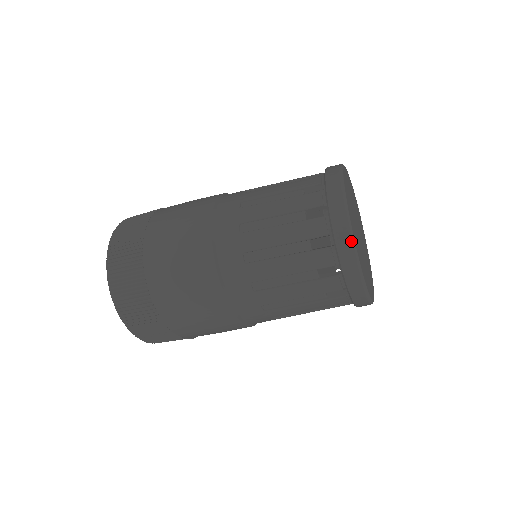
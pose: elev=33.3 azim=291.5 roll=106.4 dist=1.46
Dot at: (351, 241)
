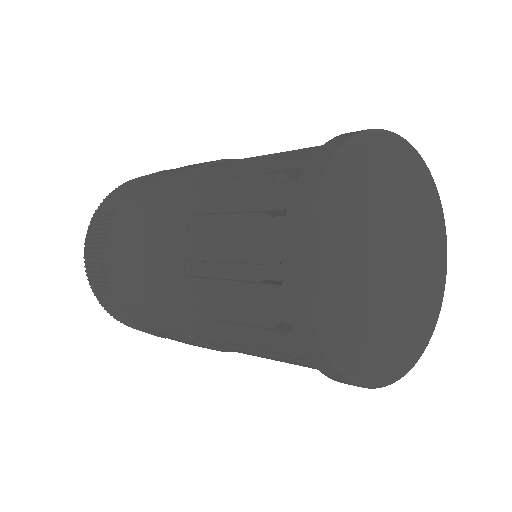
Dot at: (319, 344)
